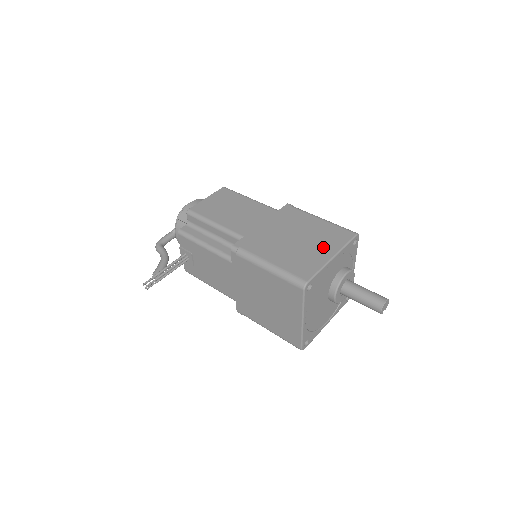
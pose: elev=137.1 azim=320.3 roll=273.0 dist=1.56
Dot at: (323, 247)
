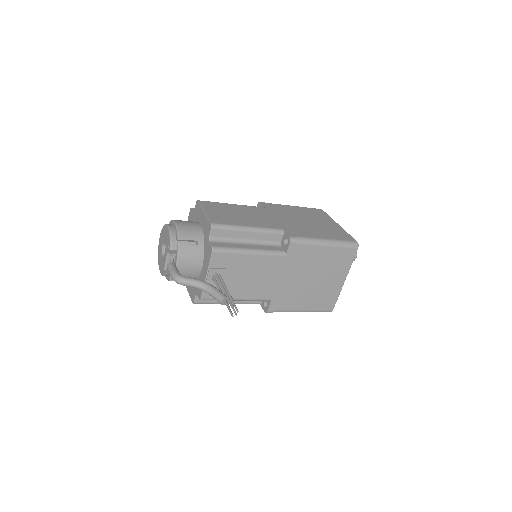
Dot at: (326, 221)
